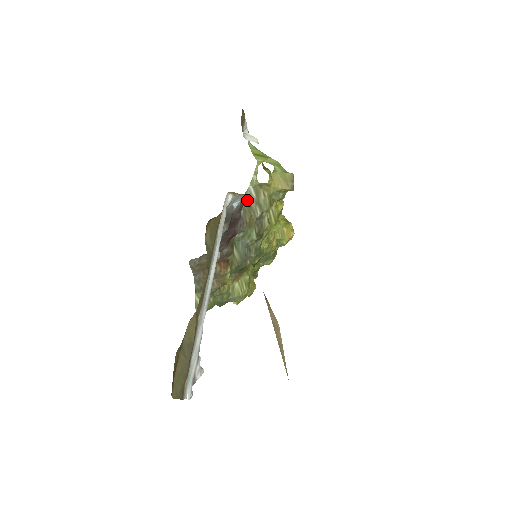
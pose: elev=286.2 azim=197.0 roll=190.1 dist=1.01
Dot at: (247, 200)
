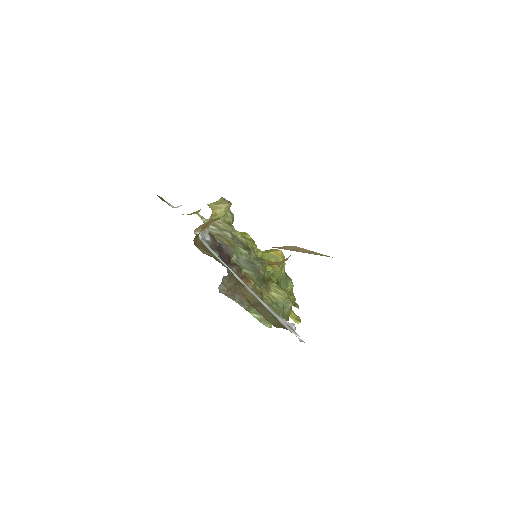
Dot at: (213, 233)
